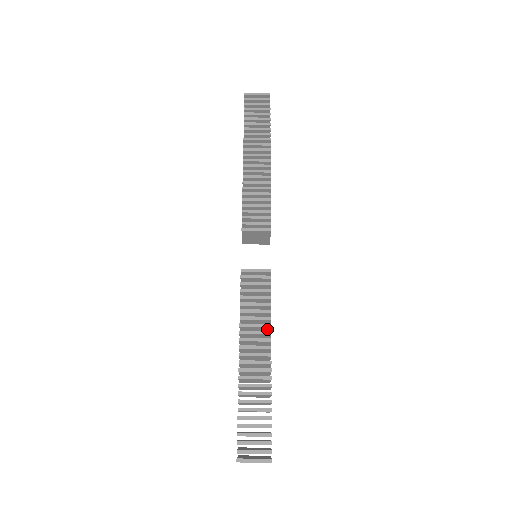
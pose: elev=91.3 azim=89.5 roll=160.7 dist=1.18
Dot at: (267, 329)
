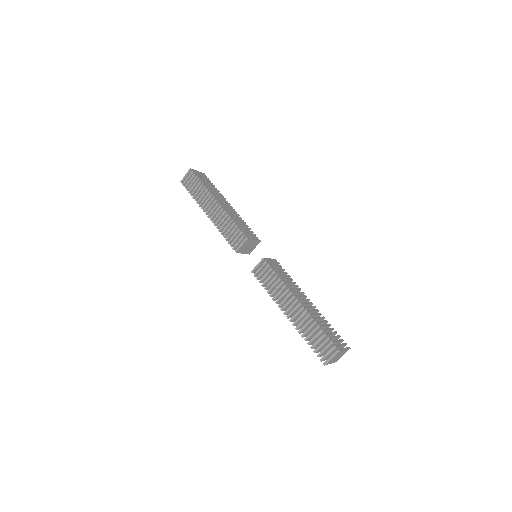
Dot at: occluded
